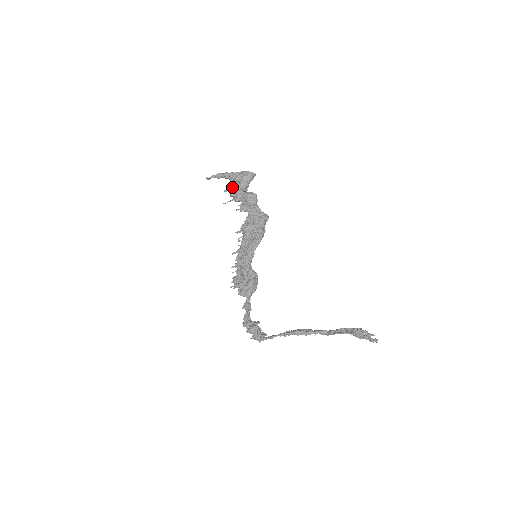
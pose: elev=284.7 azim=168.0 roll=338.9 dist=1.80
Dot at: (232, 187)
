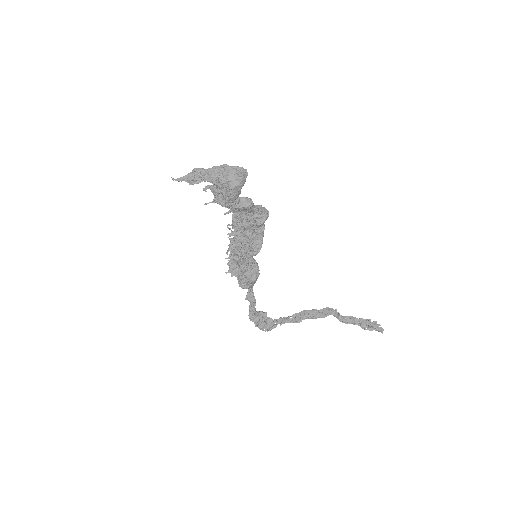
Dot at: (215, 191)
